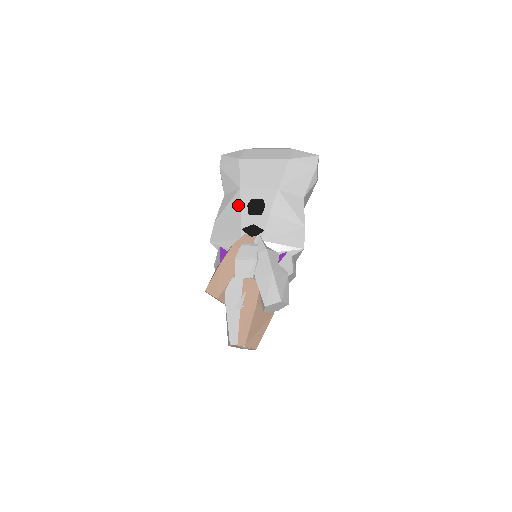
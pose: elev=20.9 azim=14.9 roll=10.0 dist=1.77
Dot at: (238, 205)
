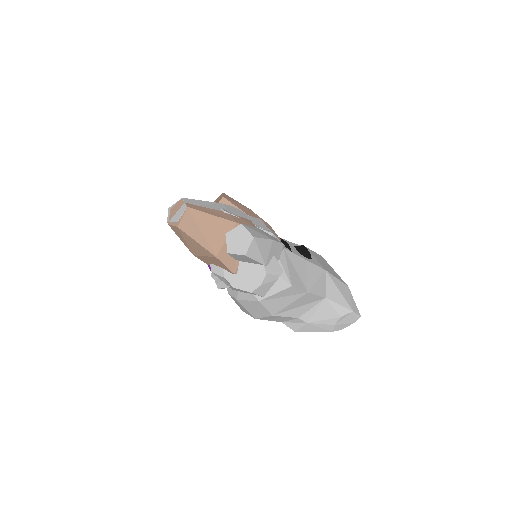
Dot at: occluded
